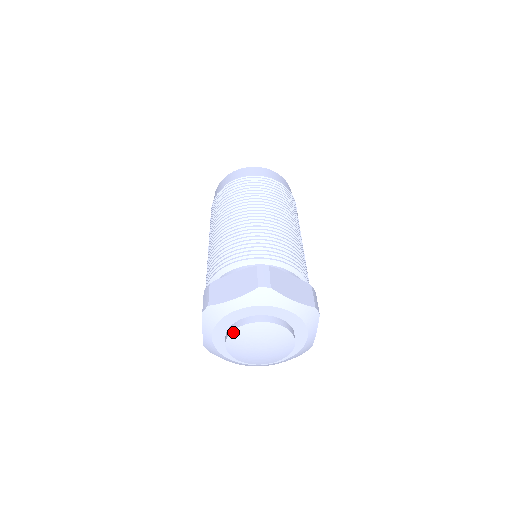
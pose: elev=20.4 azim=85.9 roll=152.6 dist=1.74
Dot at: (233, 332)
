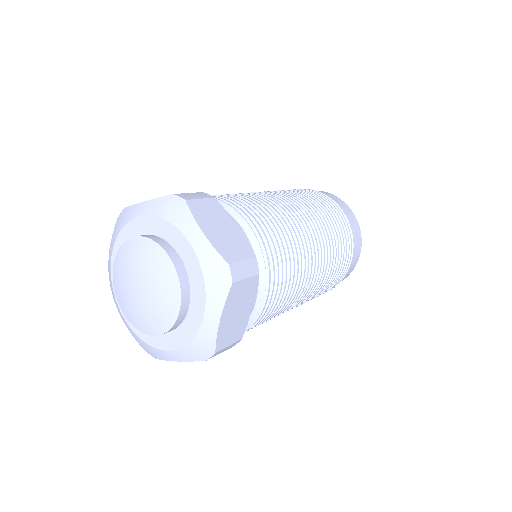
Dot at: (114, 286)
